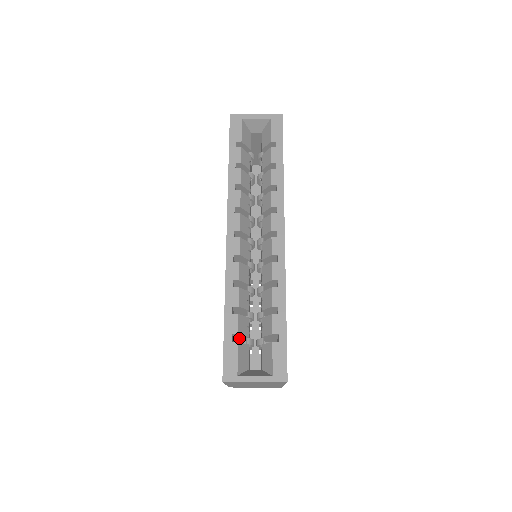
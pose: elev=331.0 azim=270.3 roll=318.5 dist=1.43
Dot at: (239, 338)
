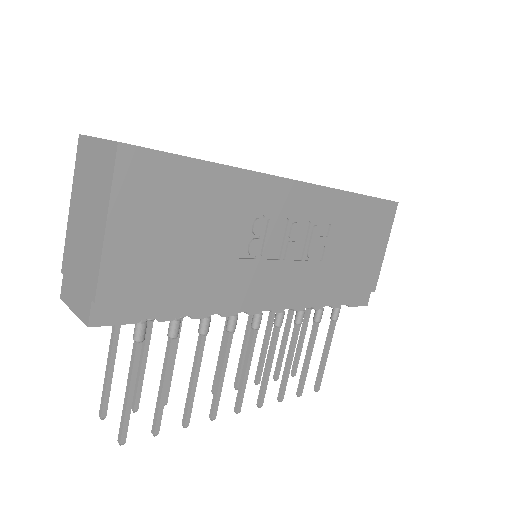
Dot at: occluded
